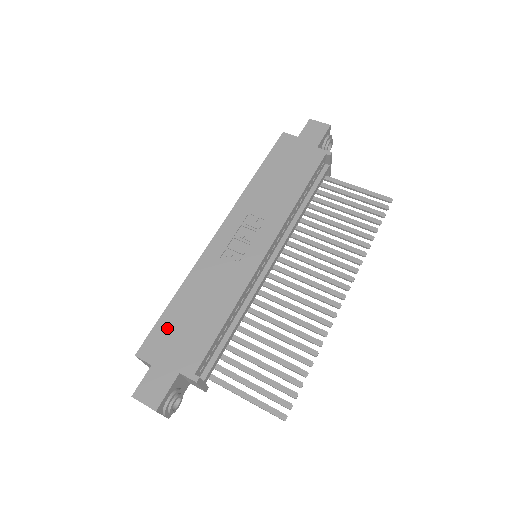
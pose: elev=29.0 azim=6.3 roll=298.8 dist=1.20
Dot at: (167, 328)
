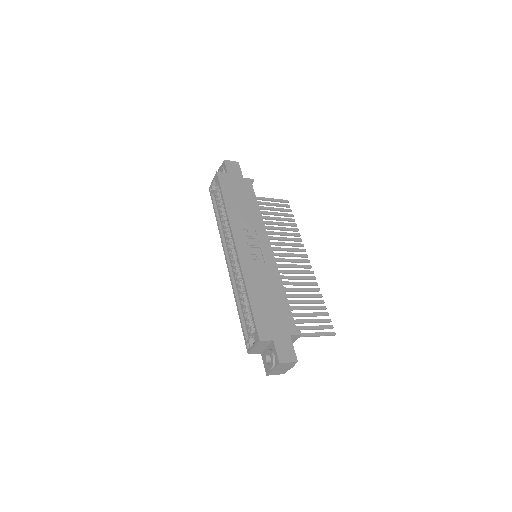
Dot at: (262, 316)
